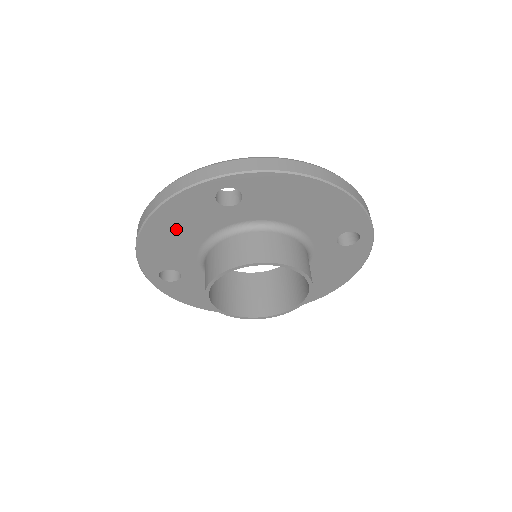
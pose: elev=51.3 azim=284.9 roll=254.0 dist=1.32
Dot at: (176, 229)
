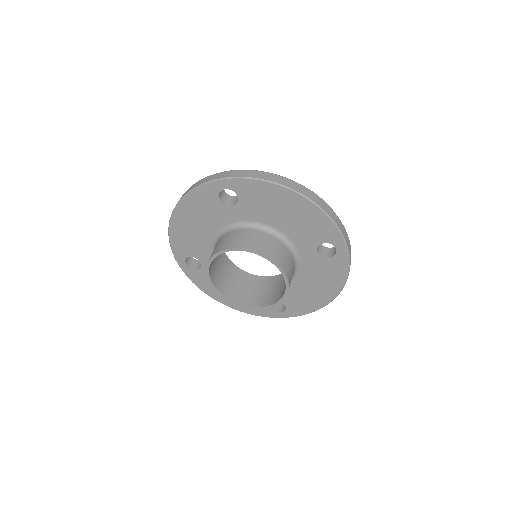
Dot at: (194, 220)
